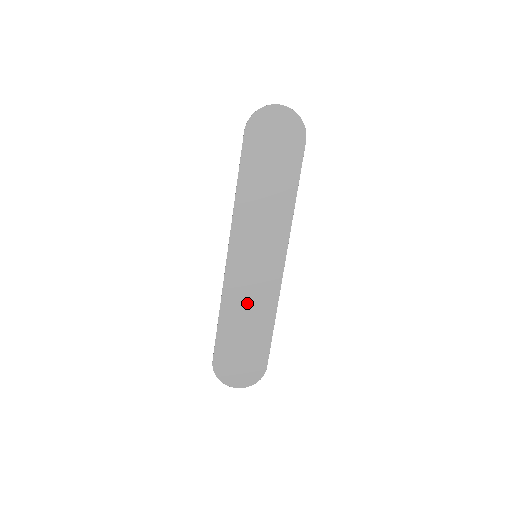
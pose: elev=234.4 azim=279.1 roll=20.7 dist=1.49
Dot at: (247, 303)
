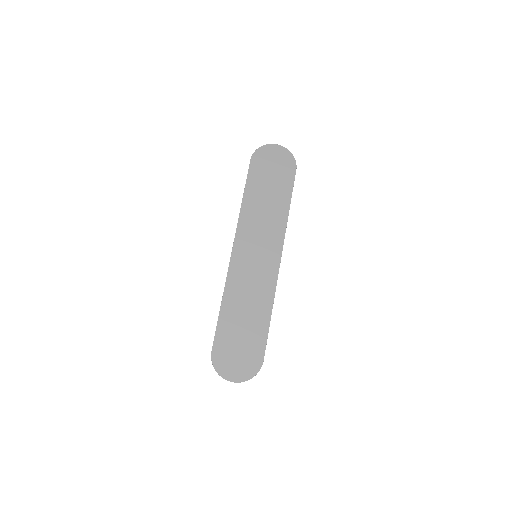
Dot at: (247, 294)
